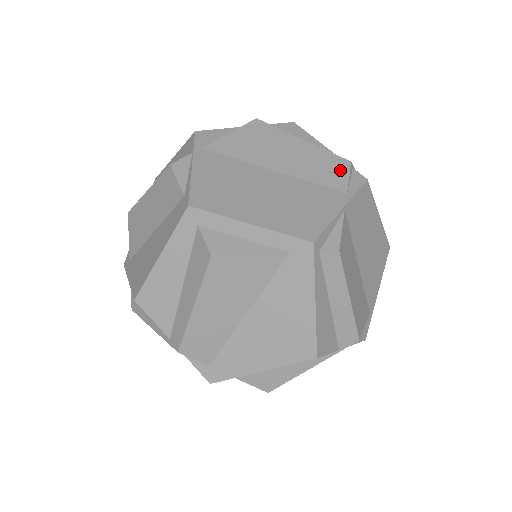
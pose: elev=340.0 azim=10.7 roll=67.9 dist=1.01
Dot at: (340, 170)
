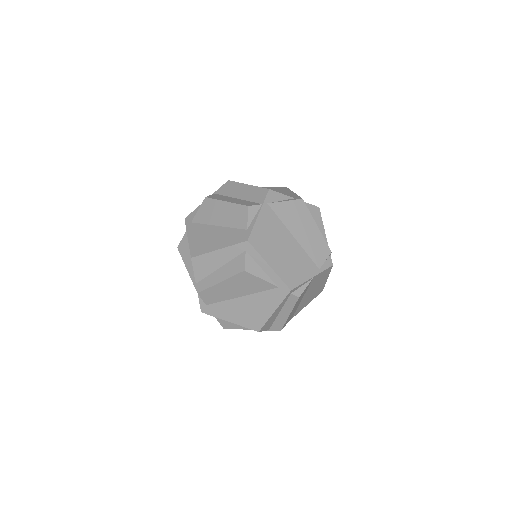
Dot at: (324, 254)
